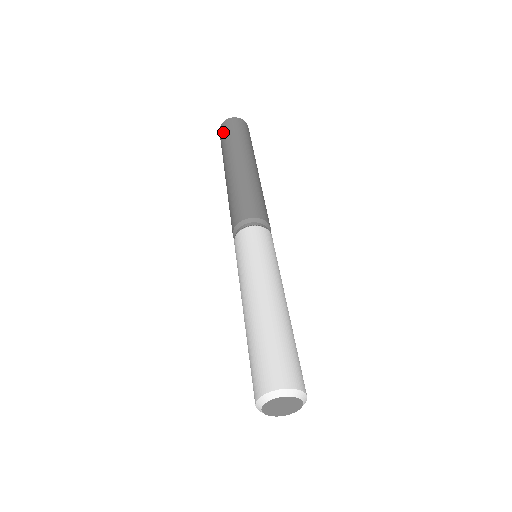
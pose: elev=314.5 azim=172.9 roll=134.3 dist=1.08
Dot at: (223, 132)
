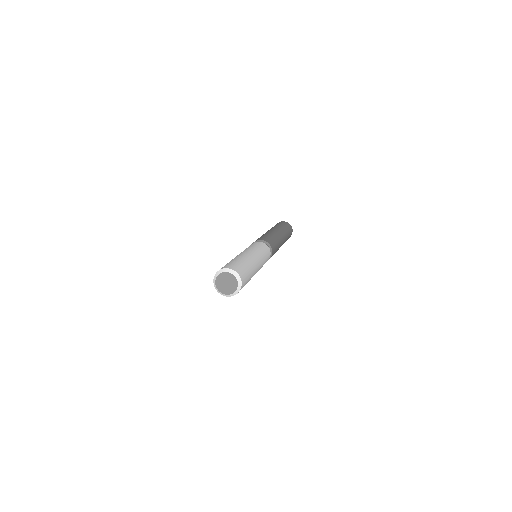
Dot at: occluded
